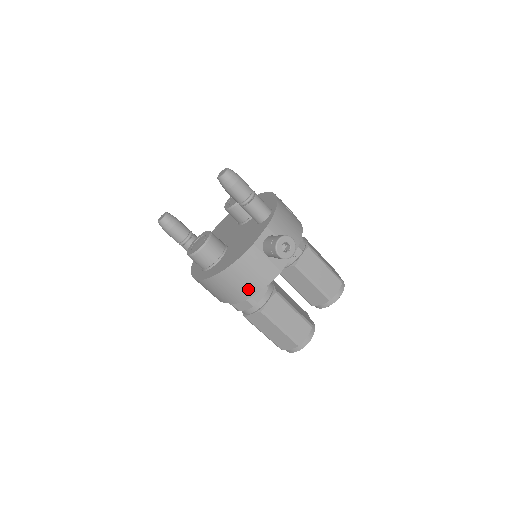
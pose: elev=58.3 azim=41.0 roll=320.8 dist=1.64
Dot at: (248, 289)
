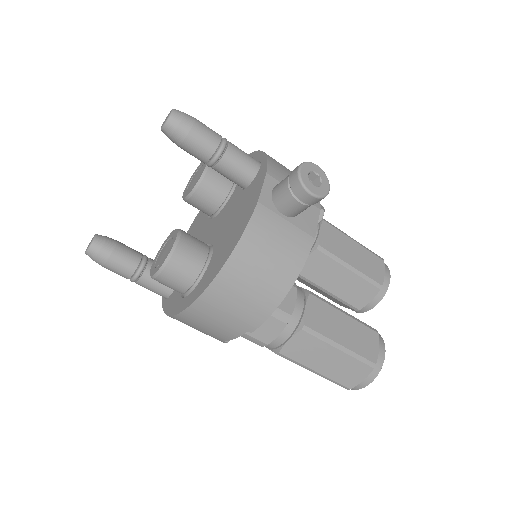
Dot at: (275, 285)
